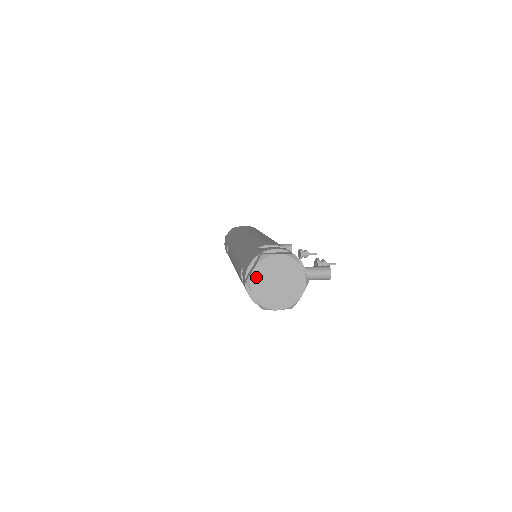
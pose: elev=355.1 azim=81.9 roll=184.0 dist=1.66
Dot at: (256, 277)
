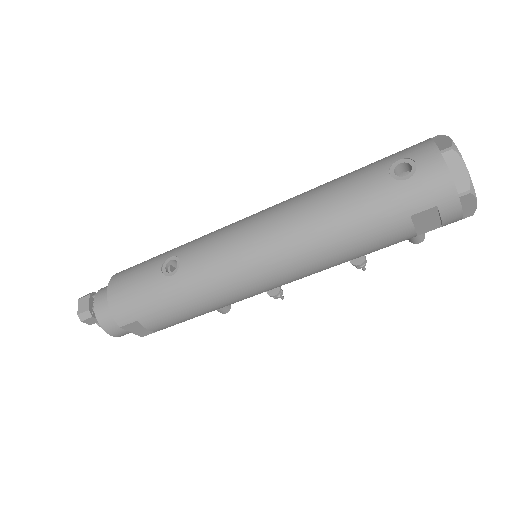
Dot at: occluded
